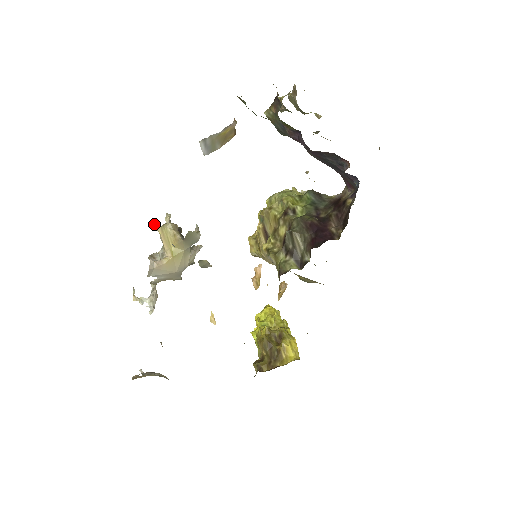
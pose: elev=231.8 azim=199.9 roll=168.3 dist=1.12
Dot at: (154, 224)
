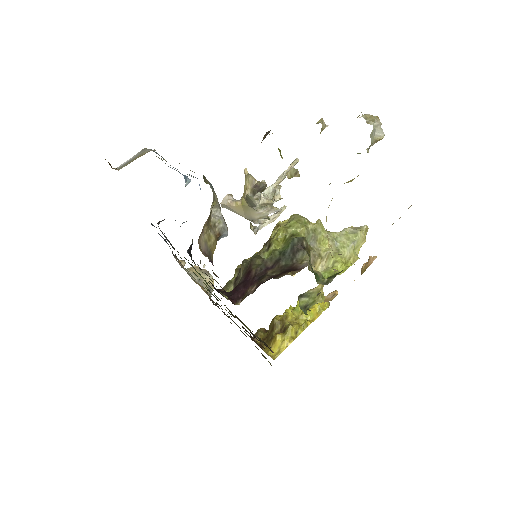
Dot at: (245, 169)
